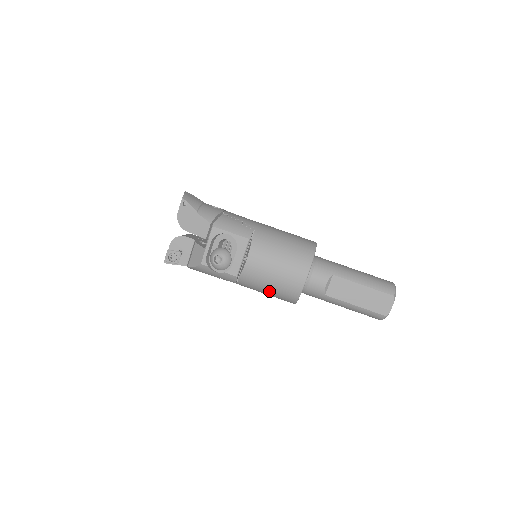
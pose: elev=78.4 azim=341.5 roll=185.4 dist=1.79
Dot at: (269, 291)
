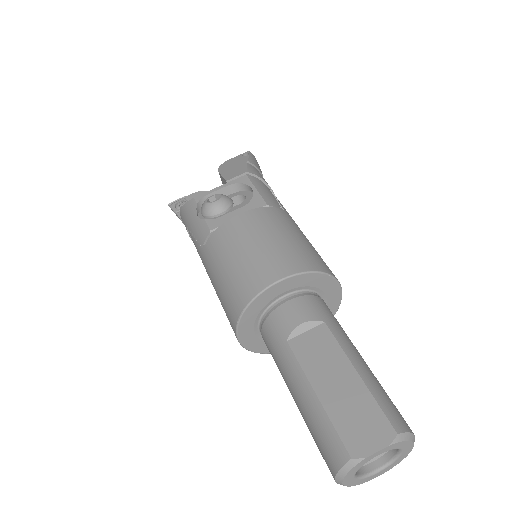
Dot at: (225, 275)
